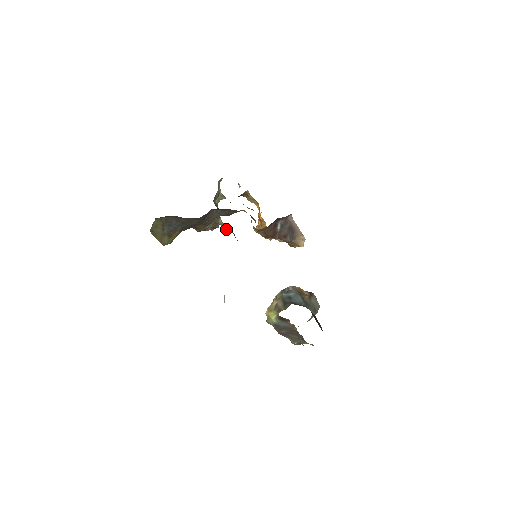
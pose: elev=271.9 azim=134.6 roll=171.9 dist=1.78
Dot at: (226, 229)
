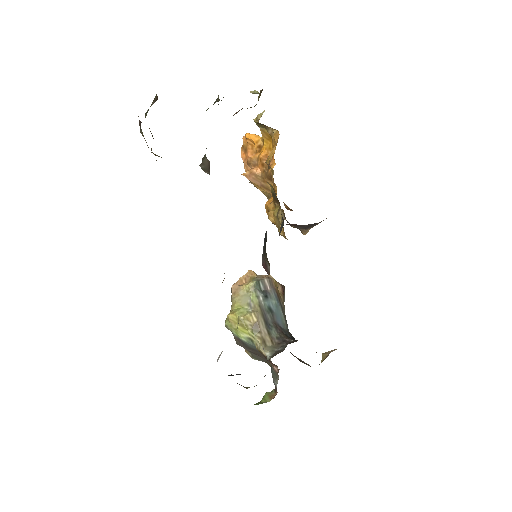
Dot at: (206, 167)
